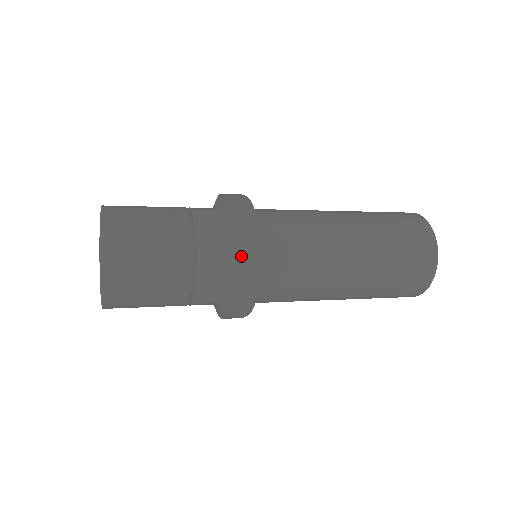
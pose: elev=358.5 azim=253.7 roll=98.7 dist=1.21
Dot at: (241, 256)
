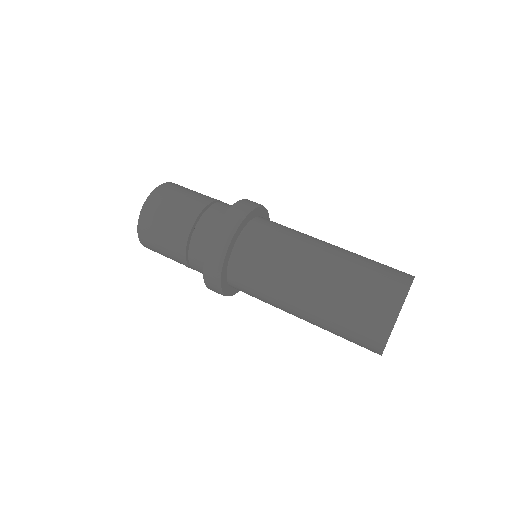
Dot at: occluded
